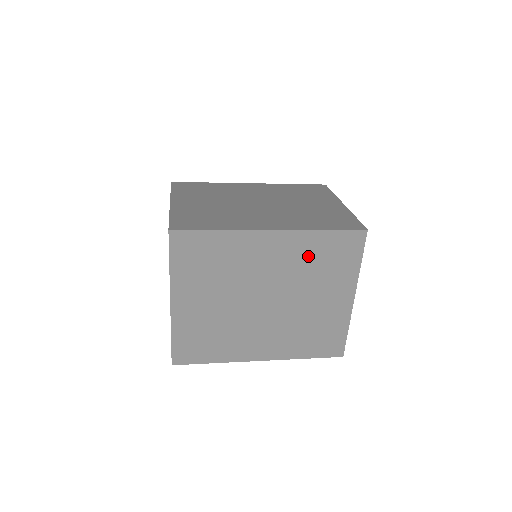
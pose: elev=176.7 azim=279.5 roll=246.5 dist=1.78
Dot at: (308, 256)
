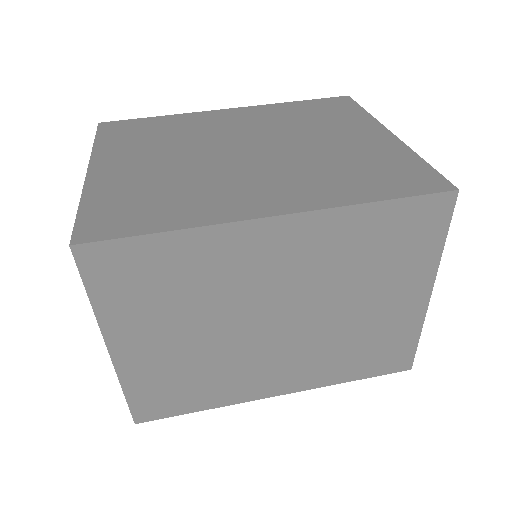
Dot at: occluded
